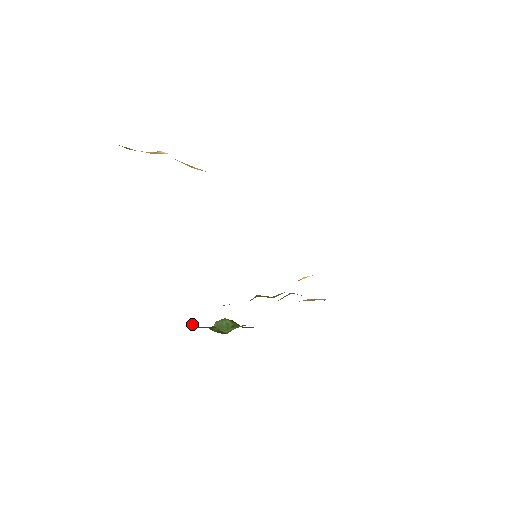
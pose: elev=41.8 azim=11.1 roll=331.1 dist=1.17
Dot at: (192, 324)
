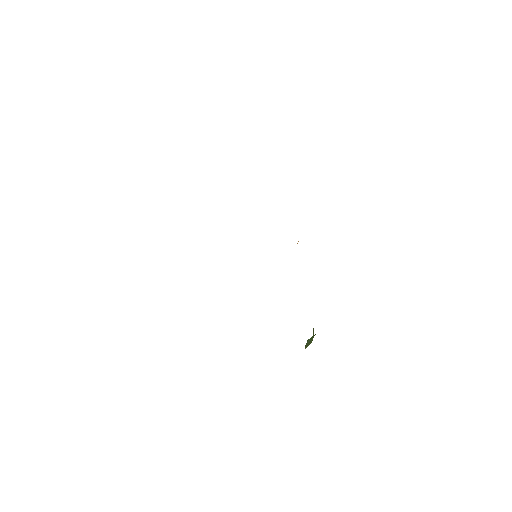
Dot at: occluded
